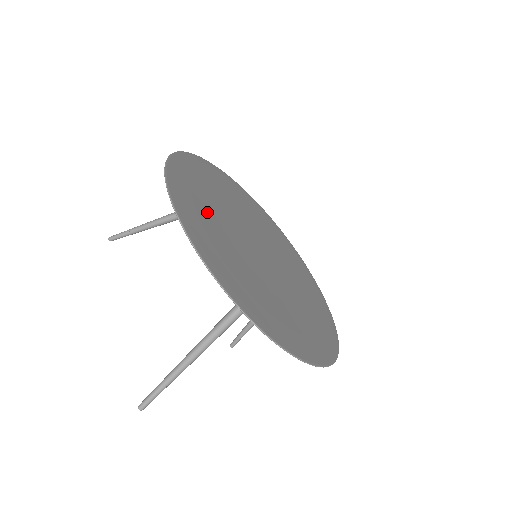
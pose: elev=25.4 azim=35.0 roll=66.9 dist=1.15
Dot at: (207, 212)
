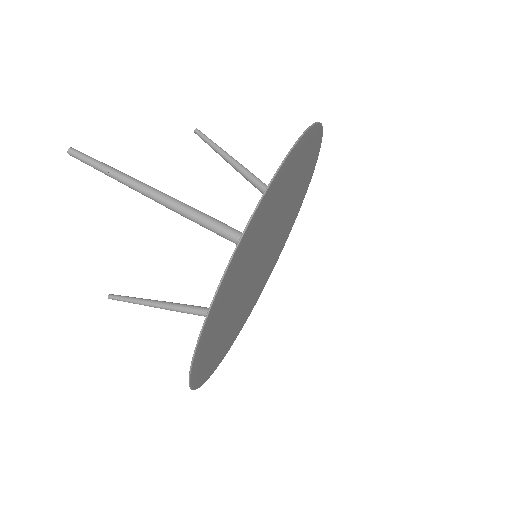
Dot at: (297, 178)
